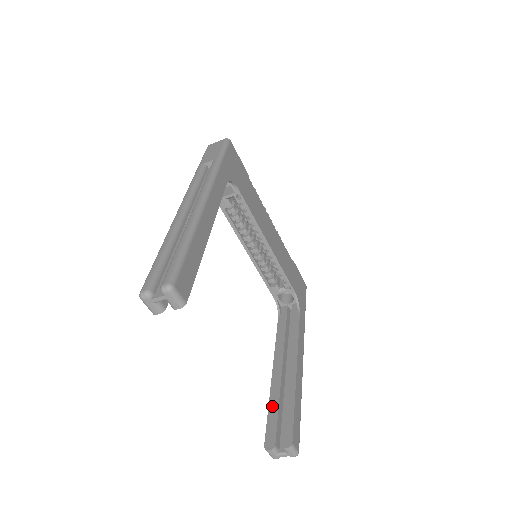
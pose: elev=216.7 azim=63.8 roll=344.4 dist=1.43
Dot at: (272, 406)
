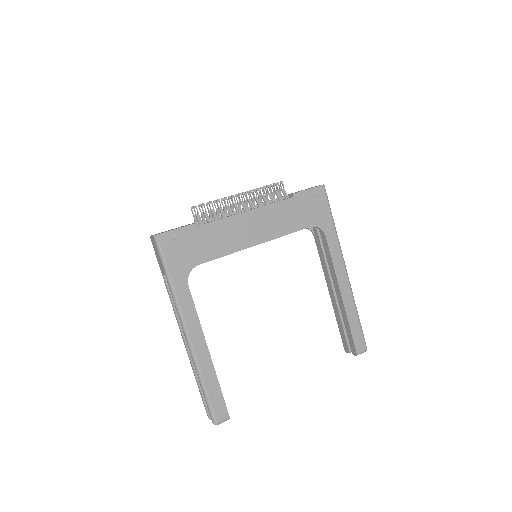
Dot at: (338, 322)
